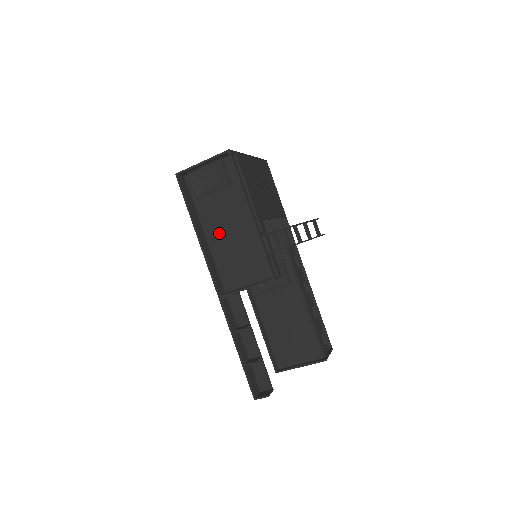
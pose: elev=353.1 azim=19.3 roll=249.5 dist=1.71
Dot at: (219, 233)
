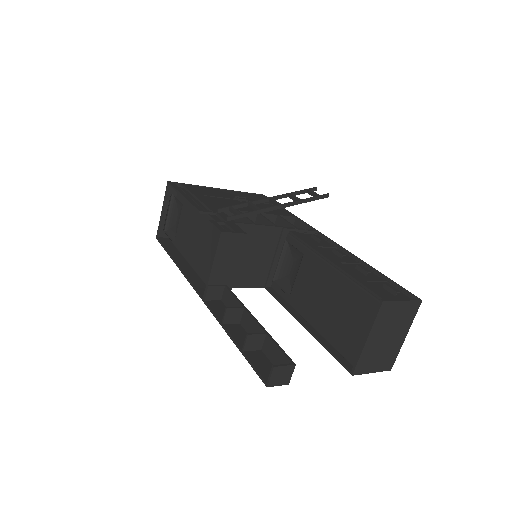
Dot at: (193, 250)
